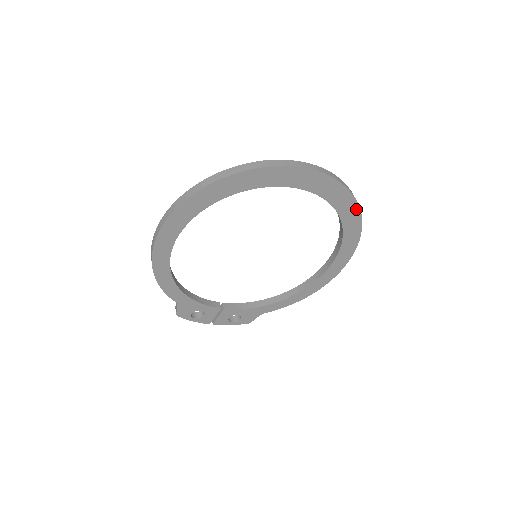
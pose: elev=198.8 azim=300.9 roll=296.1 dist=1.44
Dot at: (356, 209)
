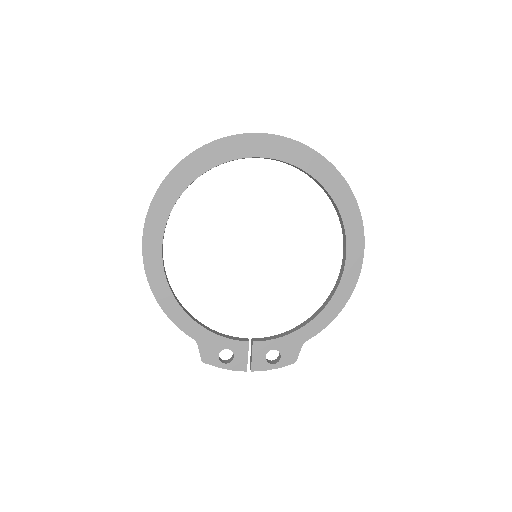
Dot at: (330, 167)
